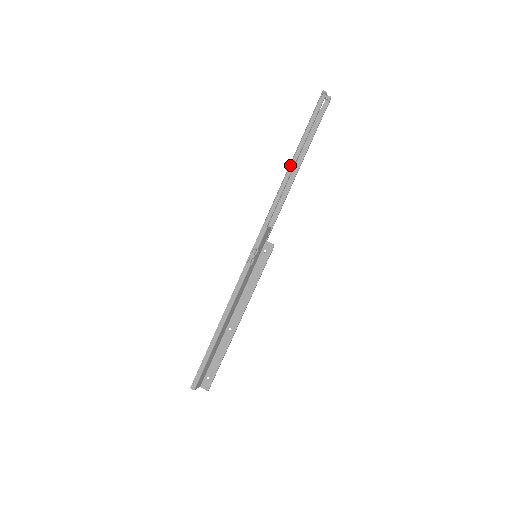
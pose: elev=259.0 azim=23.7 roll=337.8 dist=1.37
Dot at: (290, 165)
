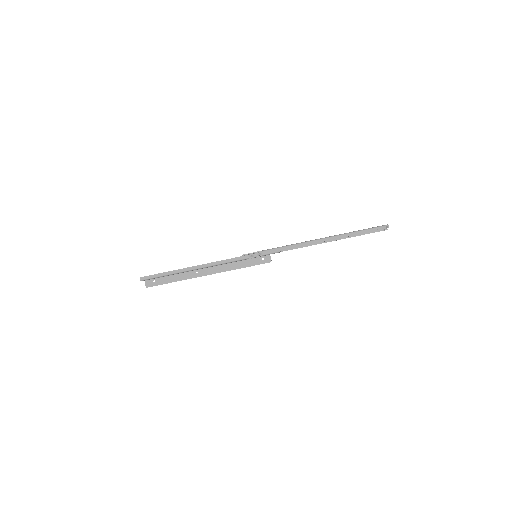
Dot at: (329, 237)
